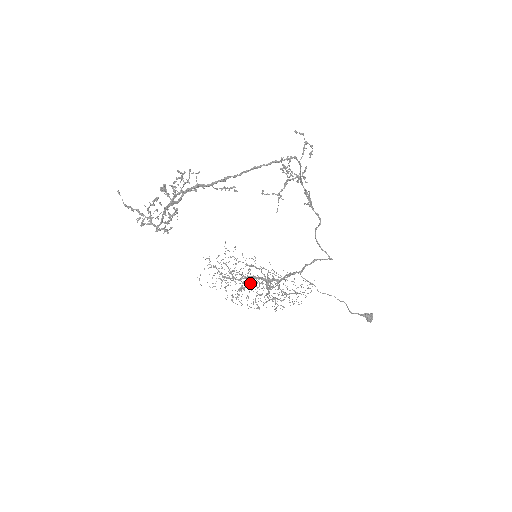
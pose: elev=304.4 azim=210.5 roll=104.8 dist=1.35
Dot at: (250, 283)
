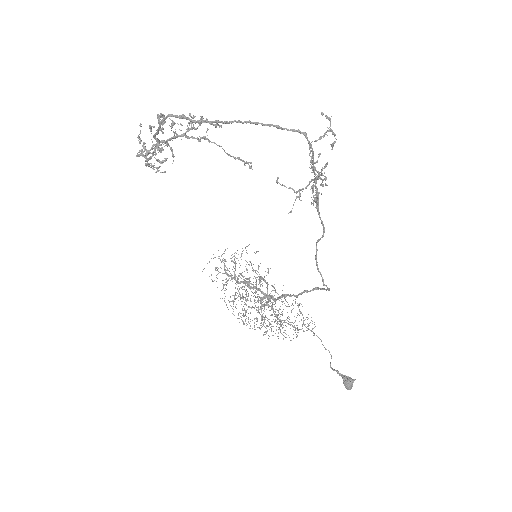
Dot at: (253, 296)
